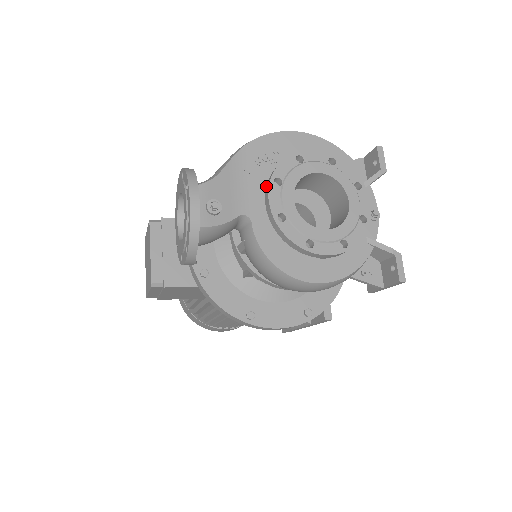
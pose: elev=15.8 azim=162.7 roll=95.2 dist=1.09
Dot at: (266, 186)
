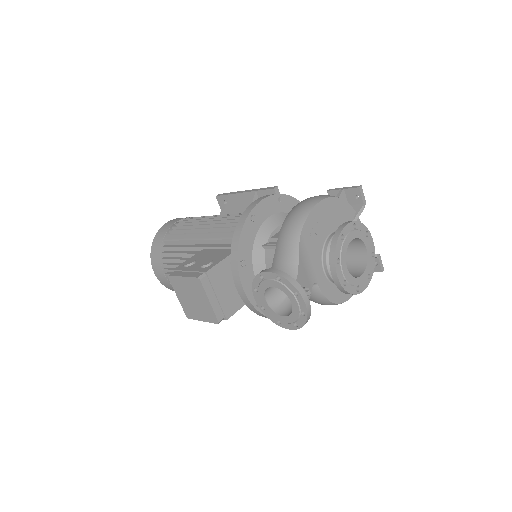
Dot at: (330, 265)
